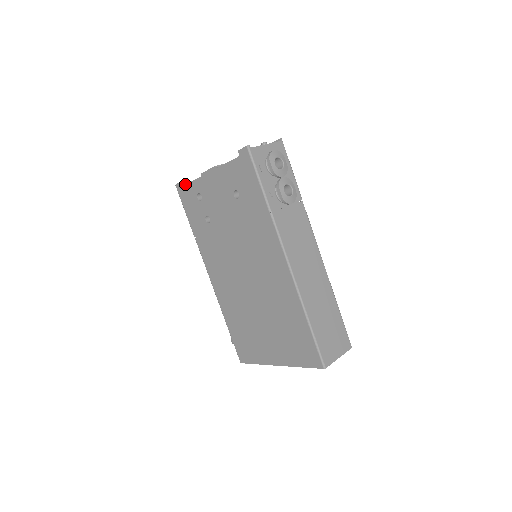
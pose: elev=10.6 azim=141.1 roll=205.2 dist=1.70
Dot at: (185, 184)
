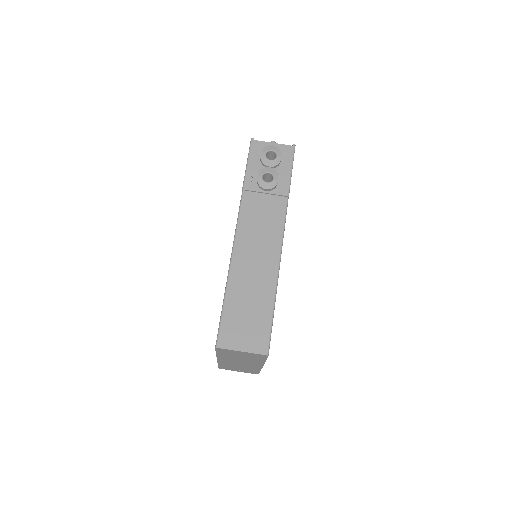
Dot at: occluded
